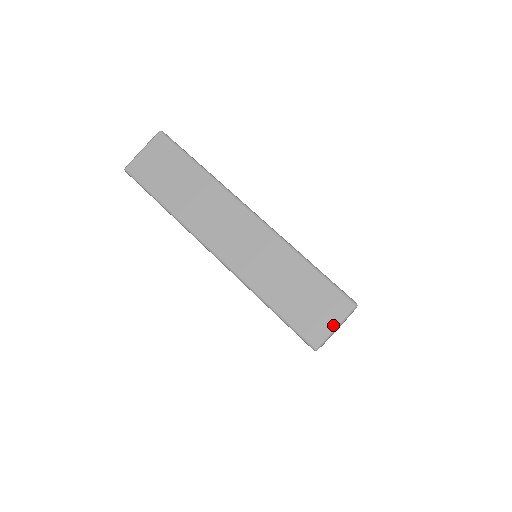
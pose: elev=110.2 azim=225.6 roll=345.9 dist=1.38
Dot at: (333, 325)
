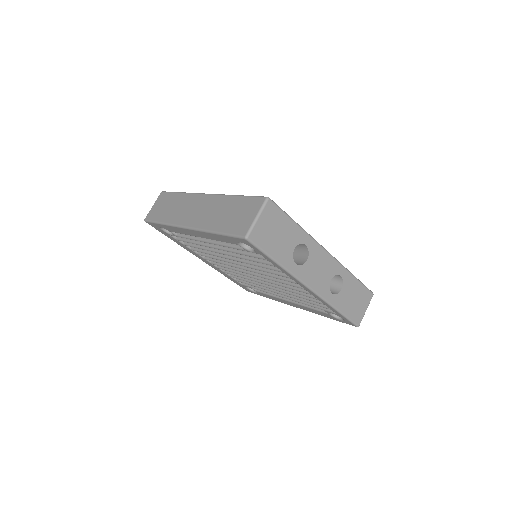
Dot at: (254, 217)
